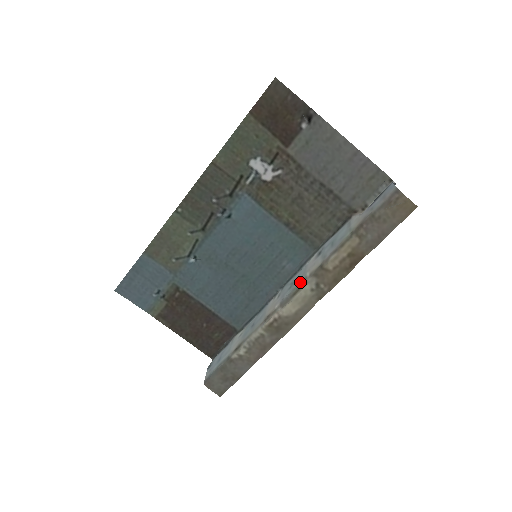
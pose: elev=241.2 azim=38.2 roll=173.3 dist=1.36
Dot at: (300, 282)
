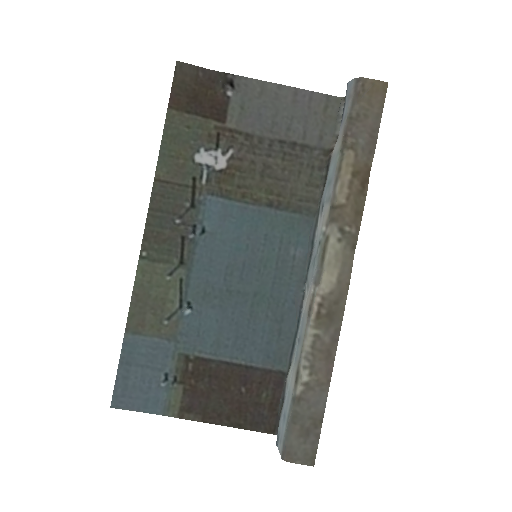
Dot at: (321, 243)
